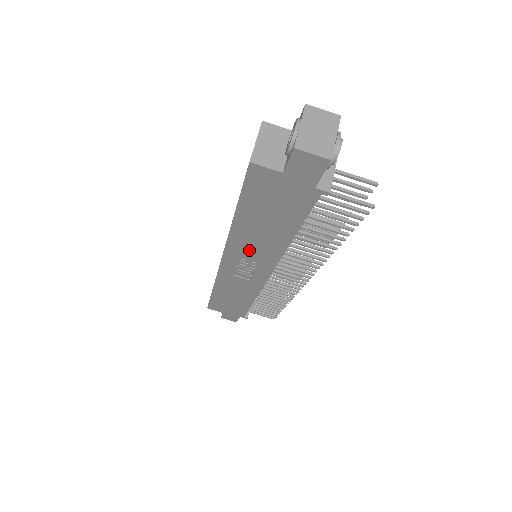
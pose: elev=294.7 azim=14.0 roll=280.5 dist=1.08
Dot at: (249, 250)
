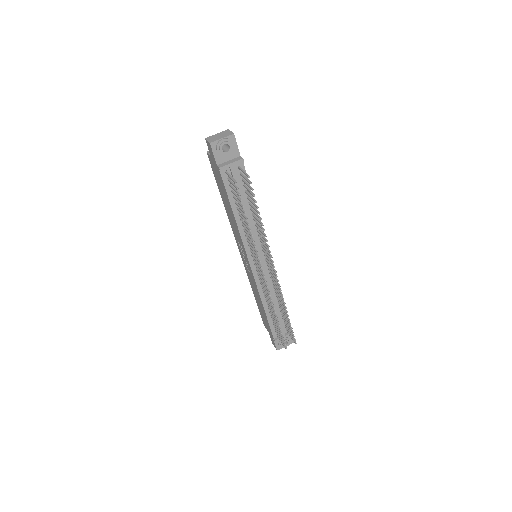
Dot at: (236, 233)
